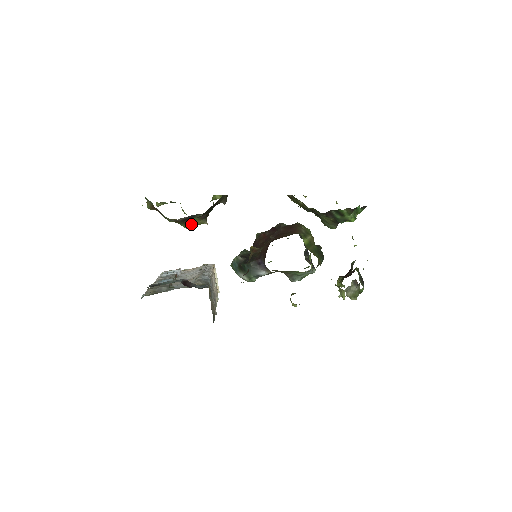
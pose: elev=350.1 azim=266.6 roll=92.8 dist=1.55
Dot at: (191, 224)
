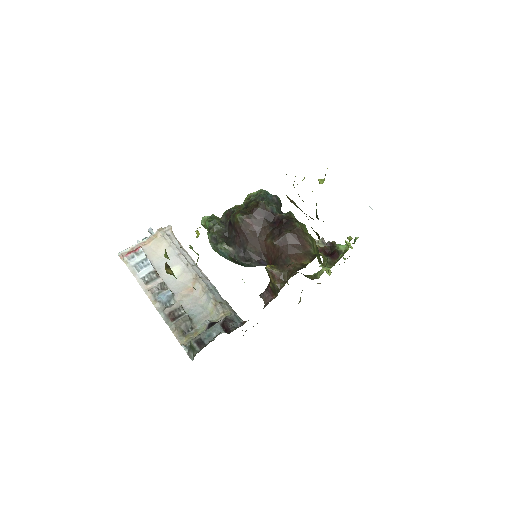
Dot at: occluded
